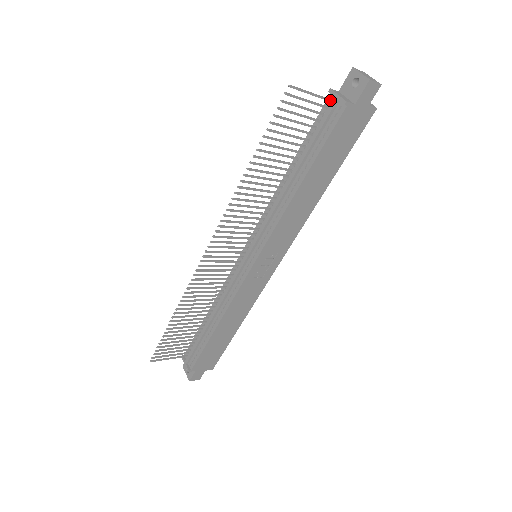
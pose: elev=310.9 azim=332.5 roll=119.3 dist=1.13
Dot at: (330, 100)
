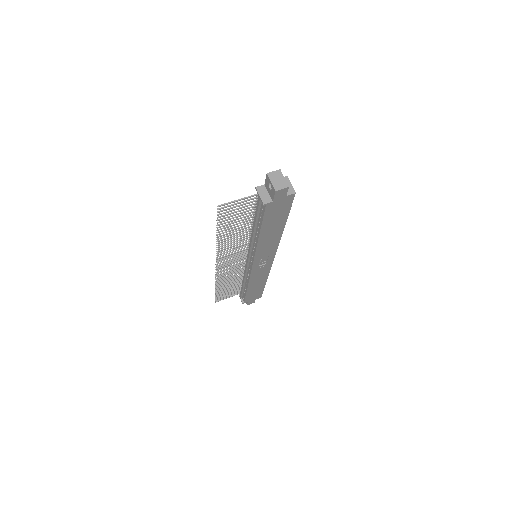
Dot at: (257, 195)
